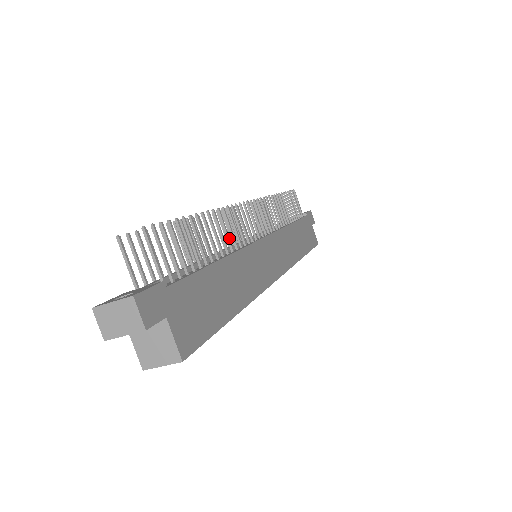
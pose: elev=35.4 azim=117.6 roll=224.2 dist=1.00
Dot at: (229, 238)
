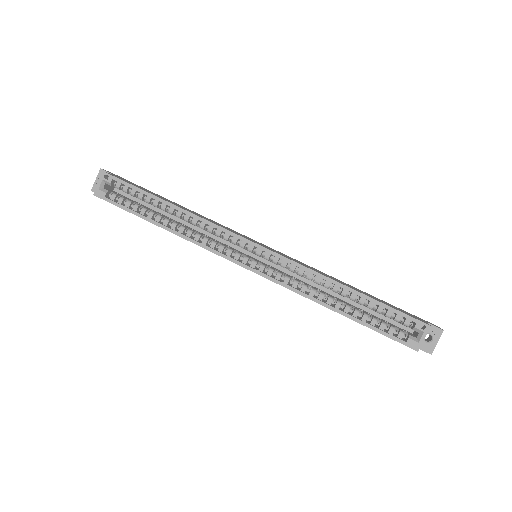
Dot at: occluded
